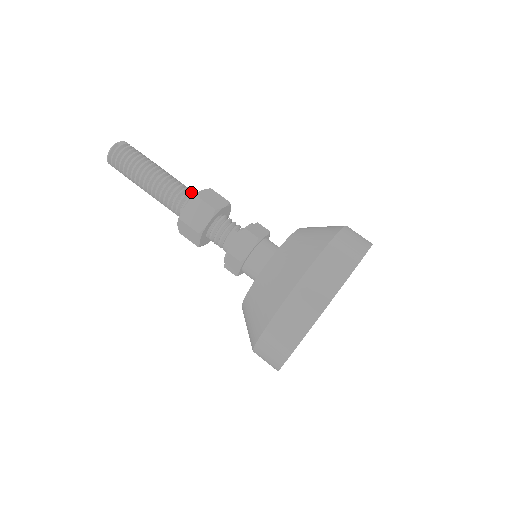
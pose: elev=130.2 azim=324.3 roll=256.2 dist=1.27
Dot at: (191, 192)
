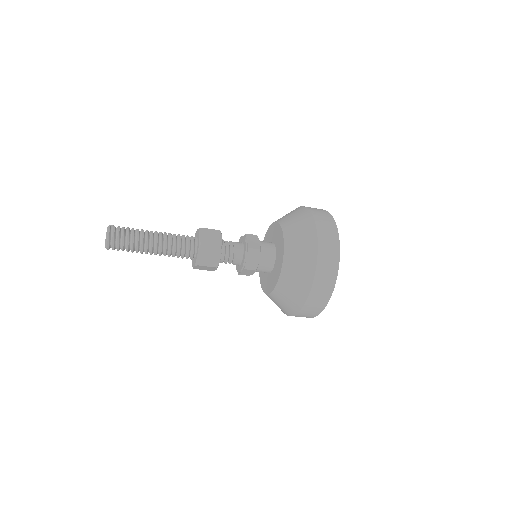
Dot at: occluded
